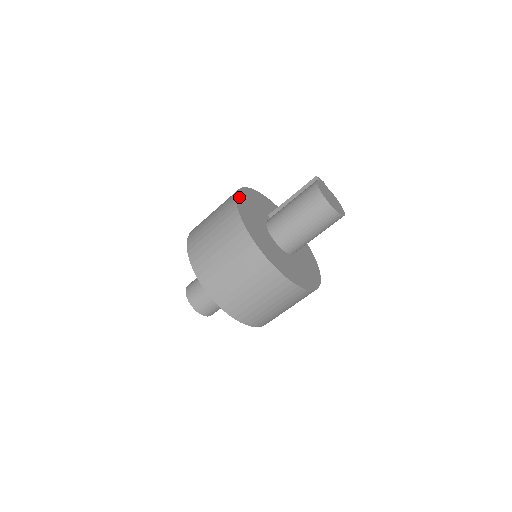
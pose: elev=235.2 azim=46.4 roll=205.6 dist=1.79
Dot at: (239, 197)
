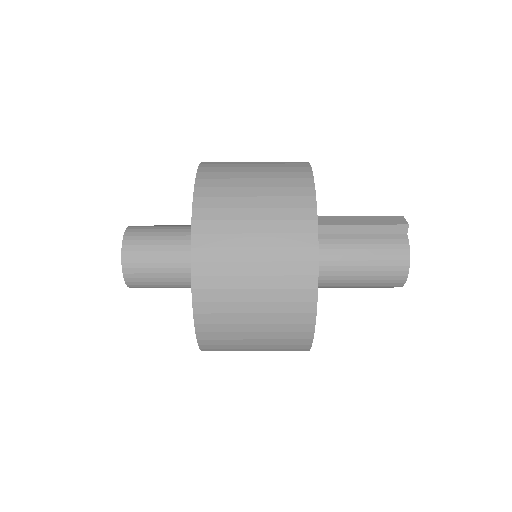
Dot at: (318, 258)
